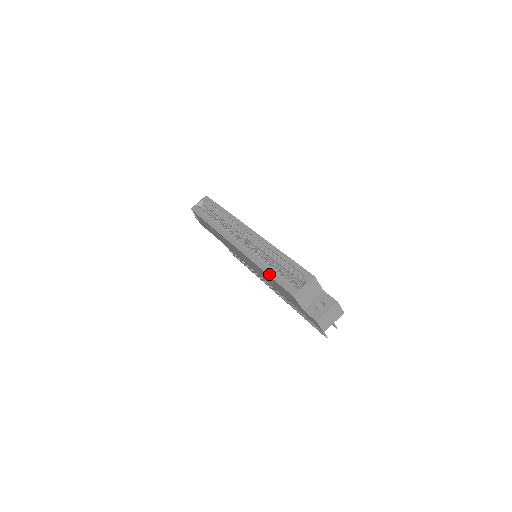
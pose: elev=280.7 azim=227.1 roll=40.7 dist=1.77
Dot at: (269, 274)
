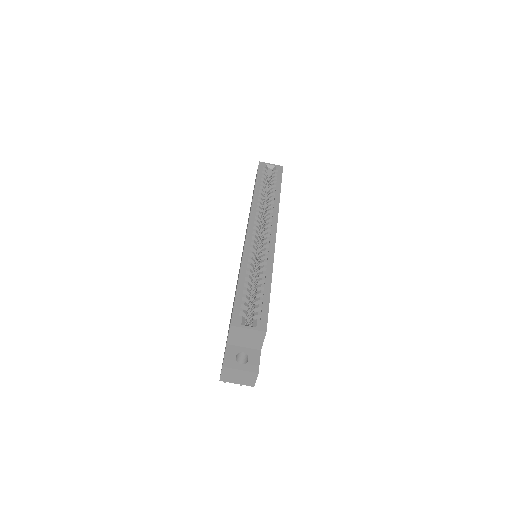
Dot at: (239, 283)
